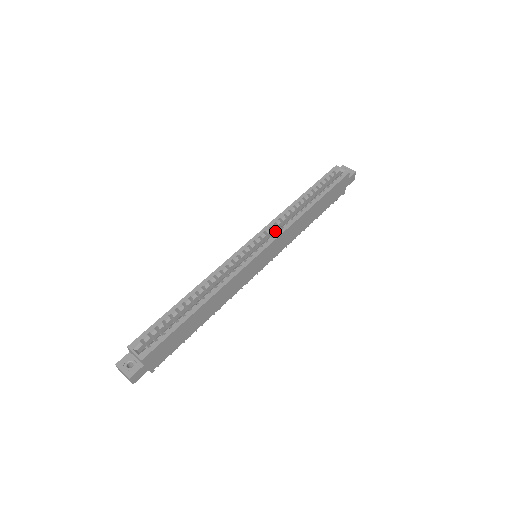
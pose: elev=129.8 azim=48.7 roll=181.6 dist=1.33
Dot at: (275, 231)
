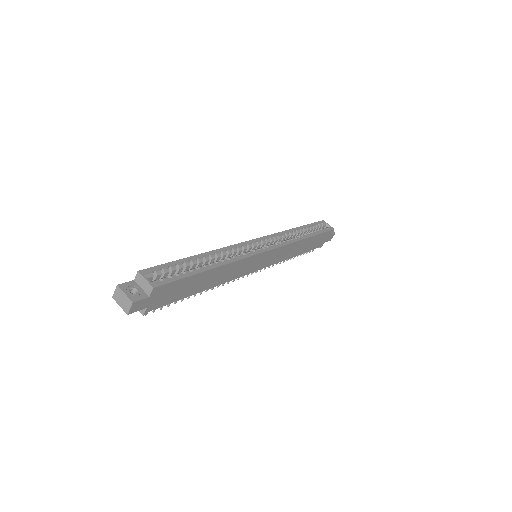
Dot at: occluded
